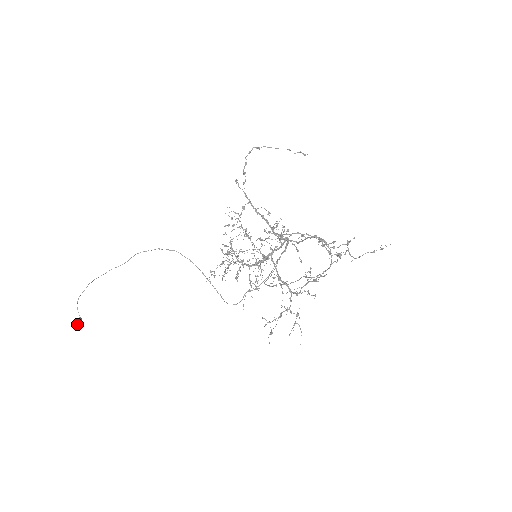
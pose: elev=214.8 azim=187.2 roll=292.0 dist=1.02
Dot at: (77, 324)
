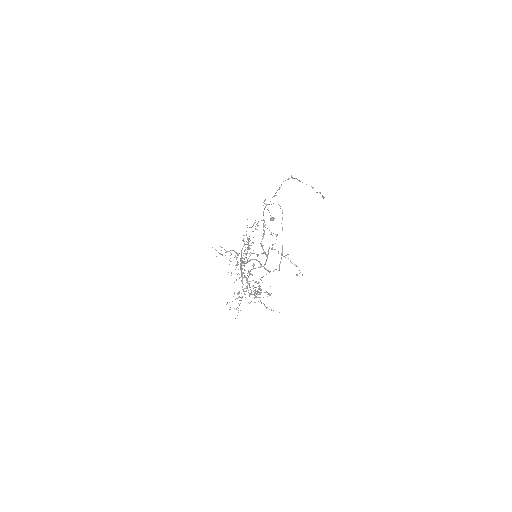
Dot at: (271, 220)
